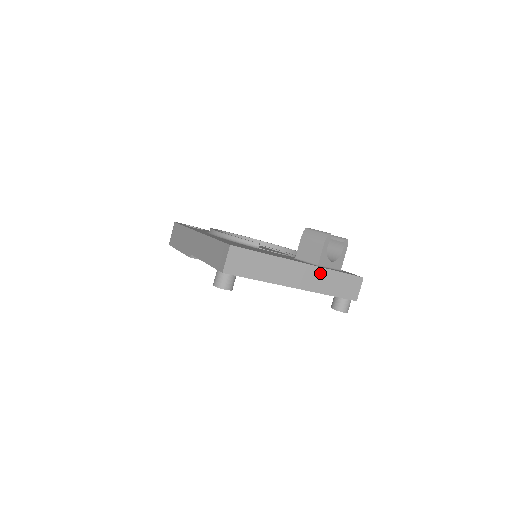
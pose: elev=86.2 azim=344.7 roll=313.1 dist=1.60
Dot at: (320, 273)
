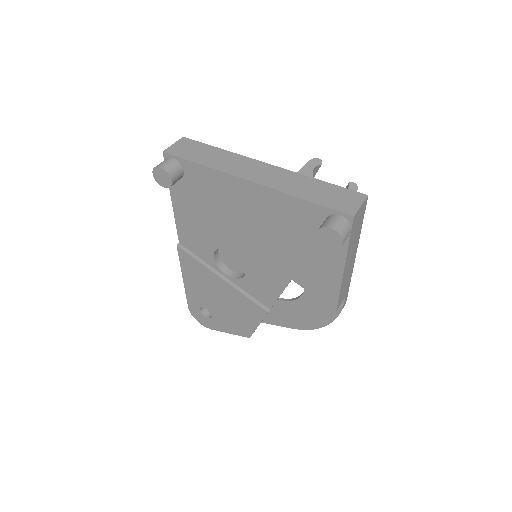
Dot at: (292, 177)
